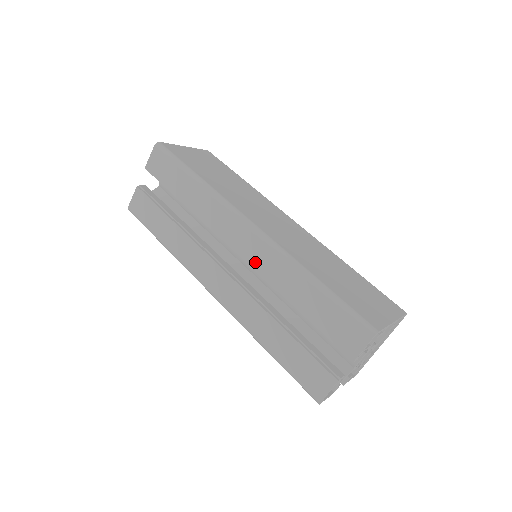
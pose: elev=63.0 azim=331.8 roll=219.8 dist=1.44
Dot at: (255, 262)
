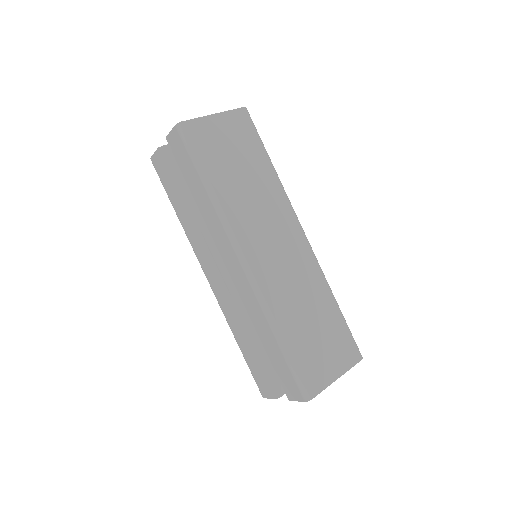
Dot at: (241, 291)
